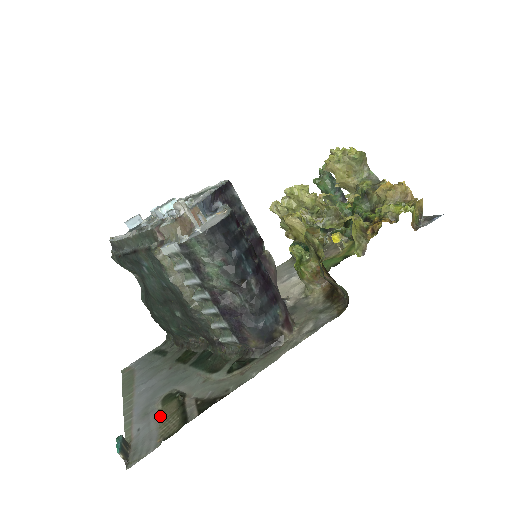
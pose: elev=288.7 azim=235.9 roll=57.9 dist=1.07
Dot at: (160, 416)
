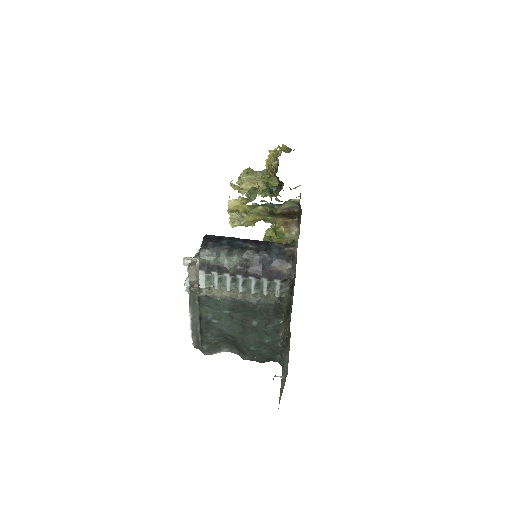
Dot at: (287, 355)
